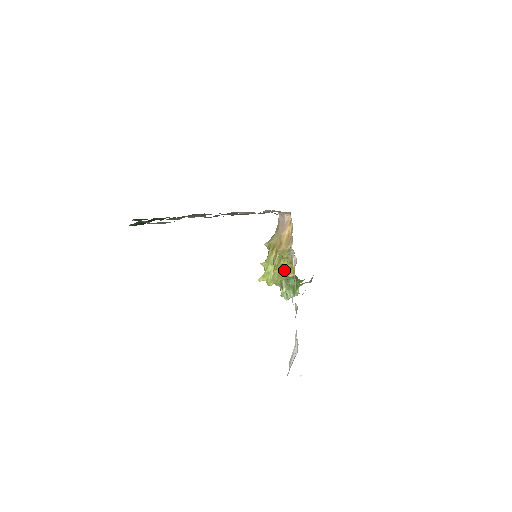
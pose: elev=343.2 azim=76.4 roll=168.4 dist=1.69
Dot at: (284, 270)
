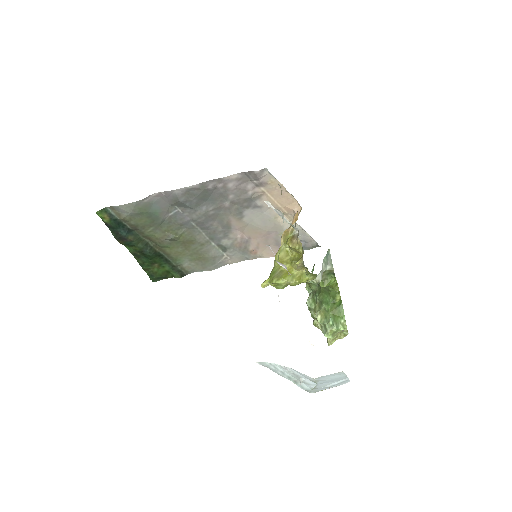
Dot at: (293, 264)
